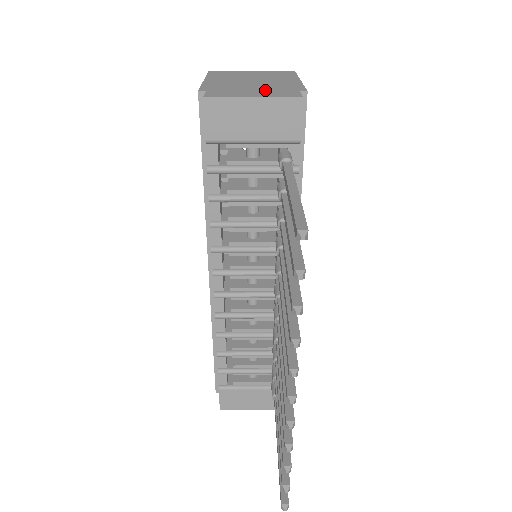
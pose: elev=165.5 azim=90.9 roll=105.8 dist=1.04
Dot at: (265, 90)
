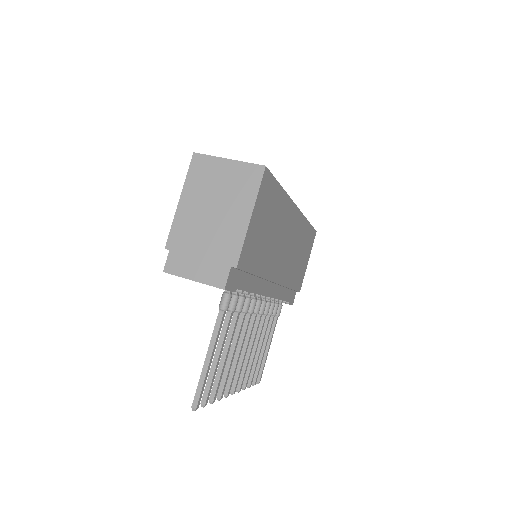
Dot at: (208, 258)
